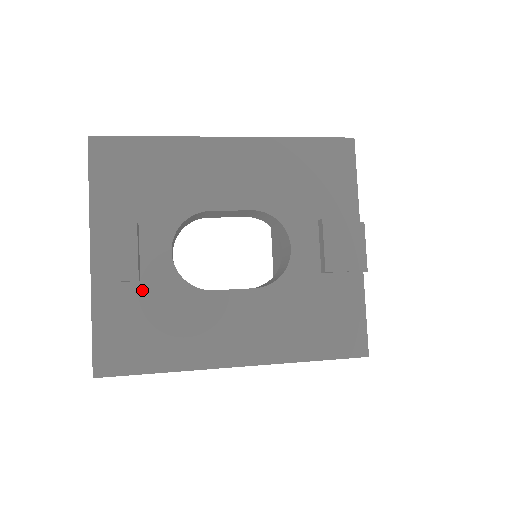
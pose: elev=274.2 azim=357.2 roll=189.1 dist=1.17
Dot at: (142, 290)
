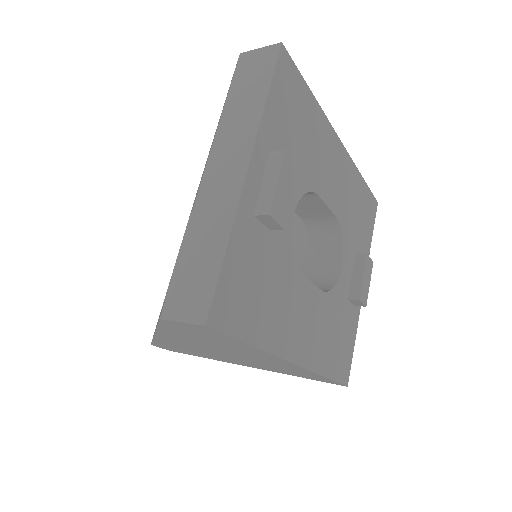
Dot at: (268, 241)
